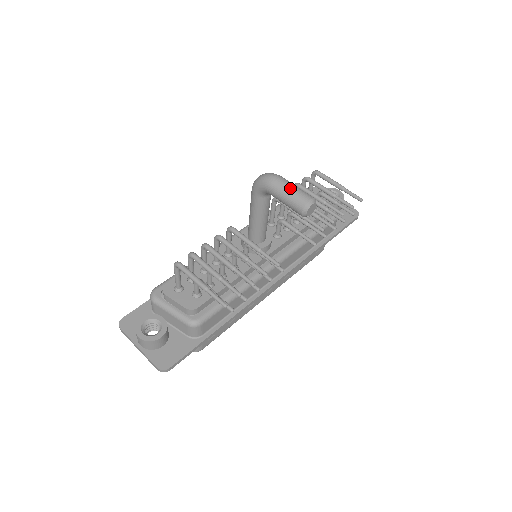
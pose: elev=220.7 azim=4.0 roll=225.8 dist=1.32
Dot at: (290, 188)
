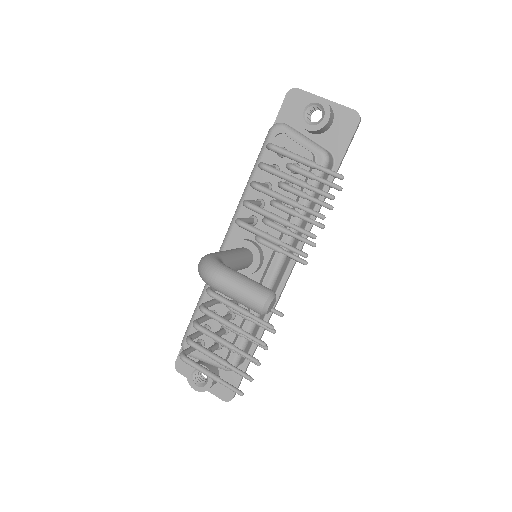
Dot at: (235, 294)
